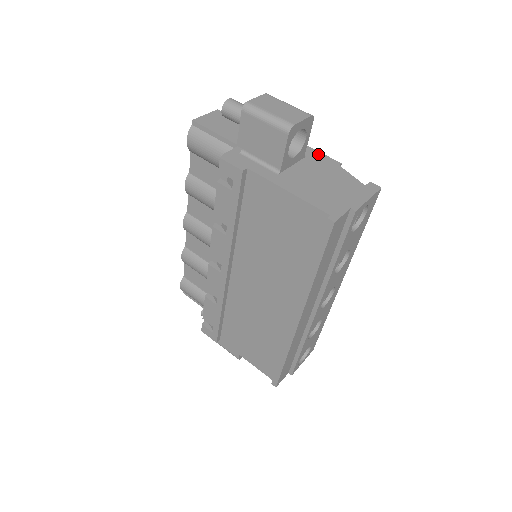
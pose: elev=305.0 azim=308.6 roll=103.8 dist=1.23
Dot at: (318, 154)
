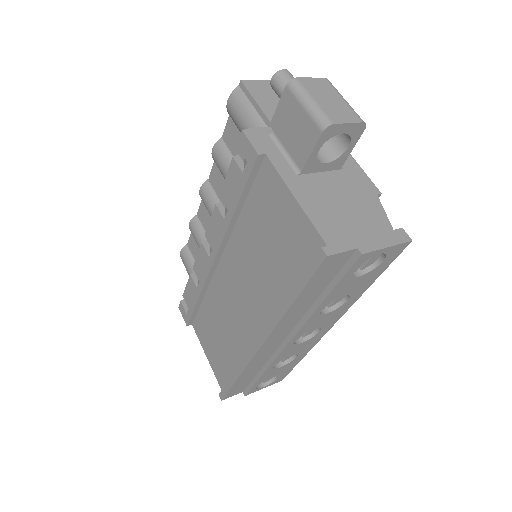
Dot at: (360, 172)
